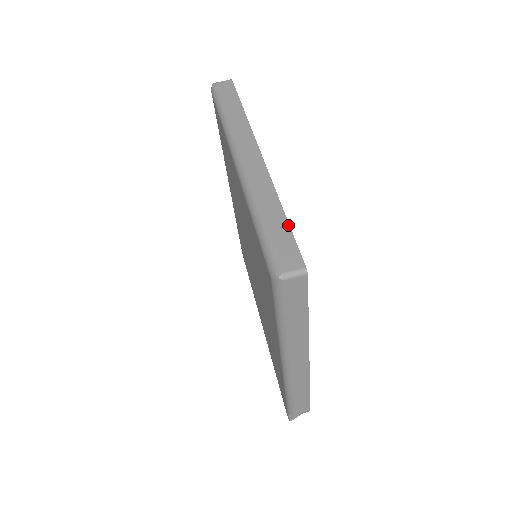
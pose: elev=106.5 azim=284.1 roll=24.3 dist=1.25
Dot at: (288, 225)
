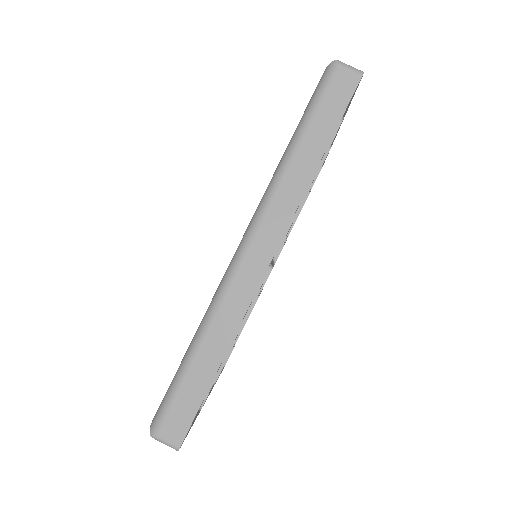
Dot at: (207, 389)
